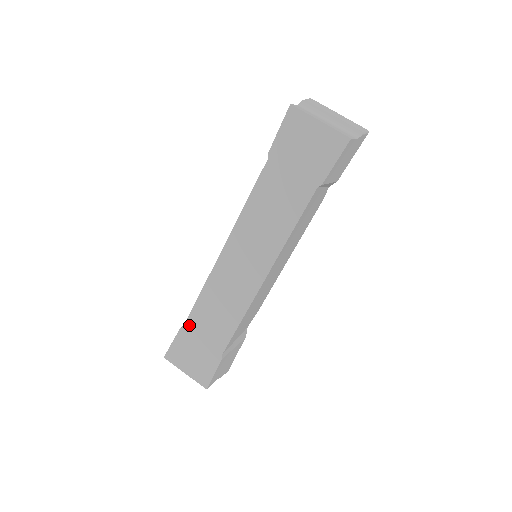
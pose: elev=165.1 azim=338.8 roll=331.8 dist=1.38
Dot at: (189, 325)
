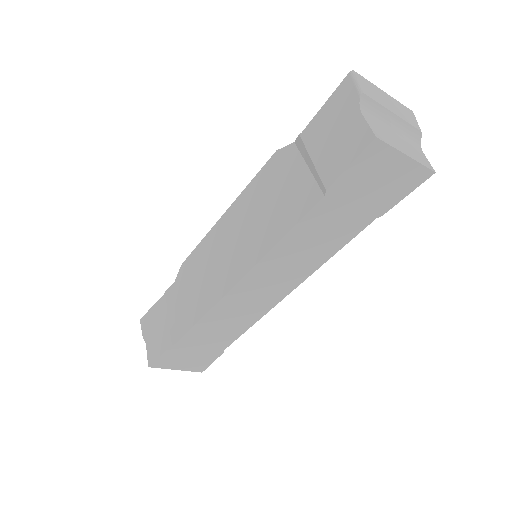
Dot at: (184, 341)
